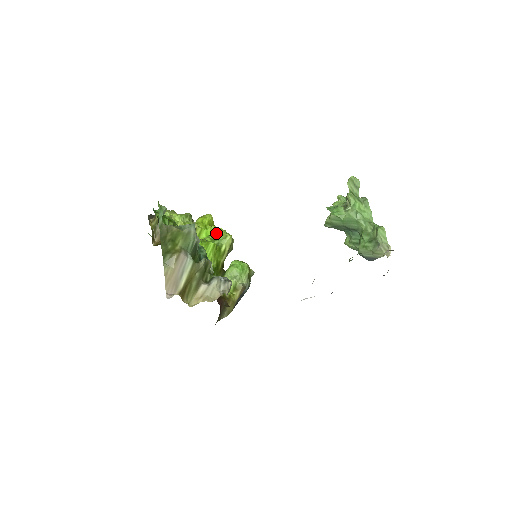
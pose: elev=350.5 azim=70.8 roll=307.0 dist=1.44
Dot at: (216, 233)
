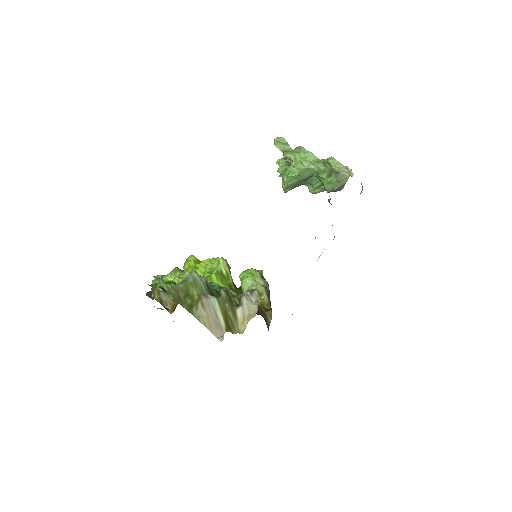
Dot at: (208, 265)
